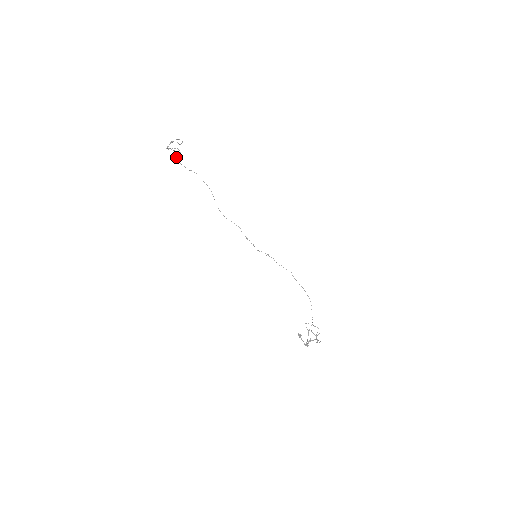
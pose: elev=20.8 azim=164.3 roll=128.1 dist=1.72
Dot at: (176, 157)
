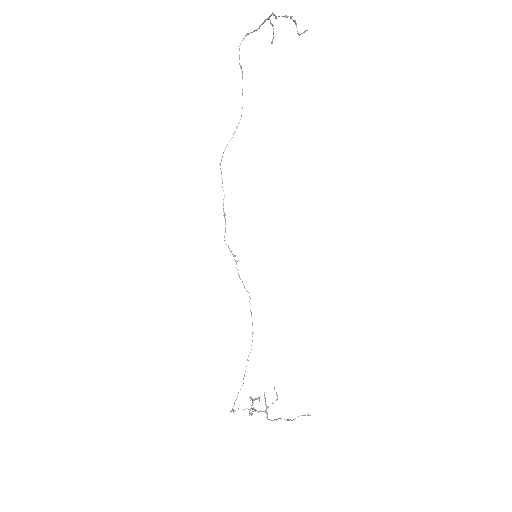
Dot at: occluded
